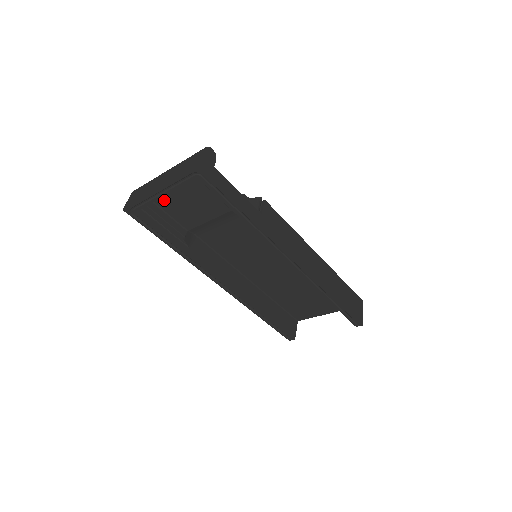
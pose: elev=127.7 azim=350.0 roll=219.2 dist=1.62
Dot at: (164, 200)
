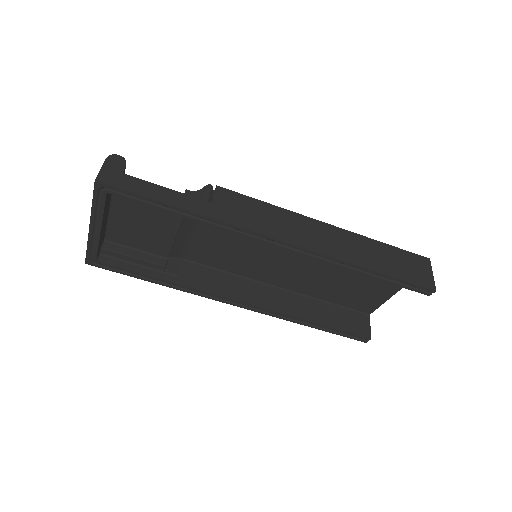
Dot at: (120, 235)
